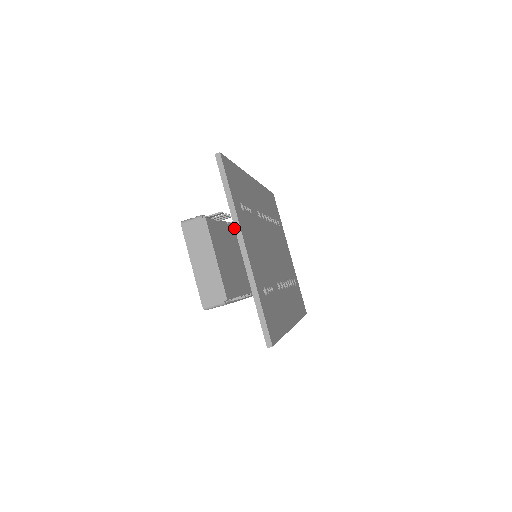
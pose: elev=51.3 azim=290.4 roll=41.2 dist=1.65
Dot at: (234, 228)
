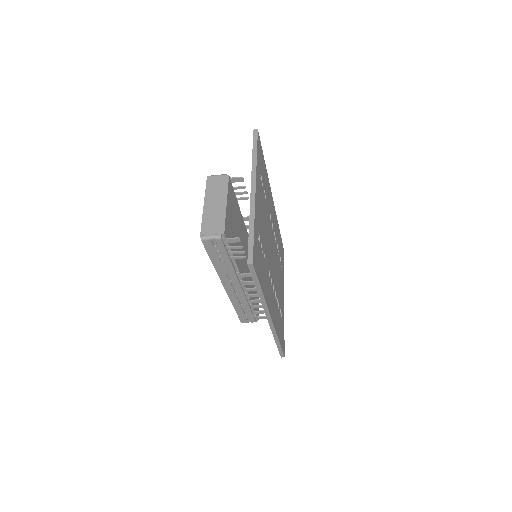
Dot at: (245, 227)
